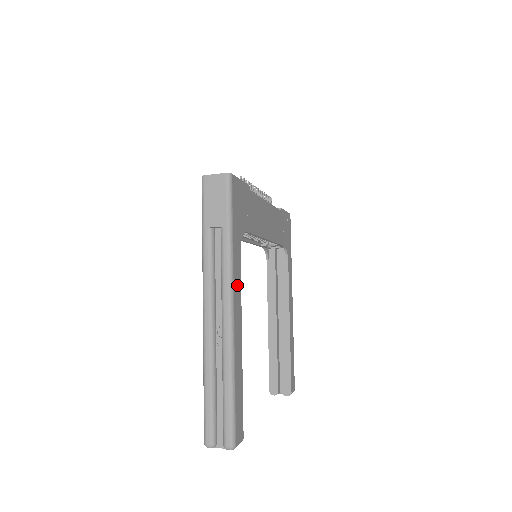
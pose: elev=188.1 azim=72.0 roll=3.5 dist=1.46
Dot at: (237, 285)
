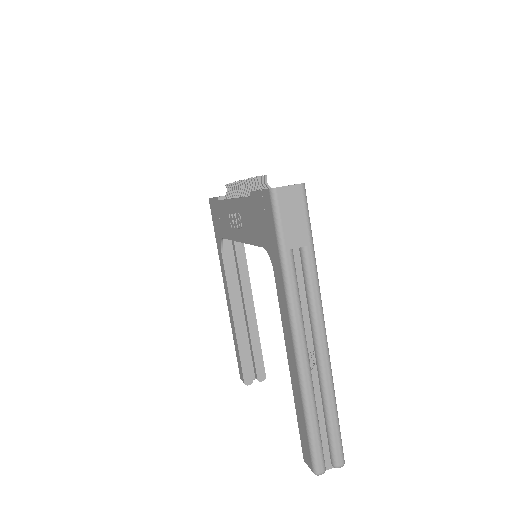
Dot at: occluded
